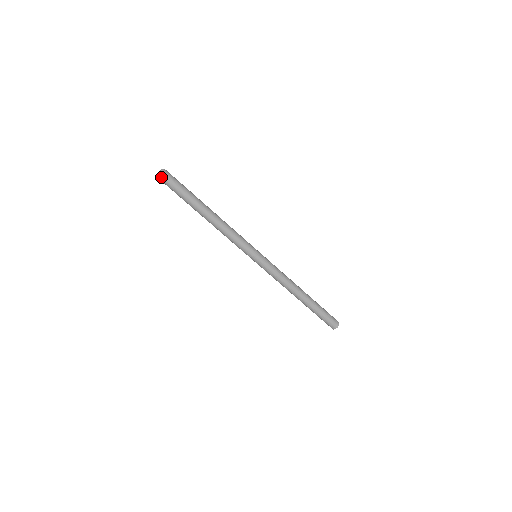
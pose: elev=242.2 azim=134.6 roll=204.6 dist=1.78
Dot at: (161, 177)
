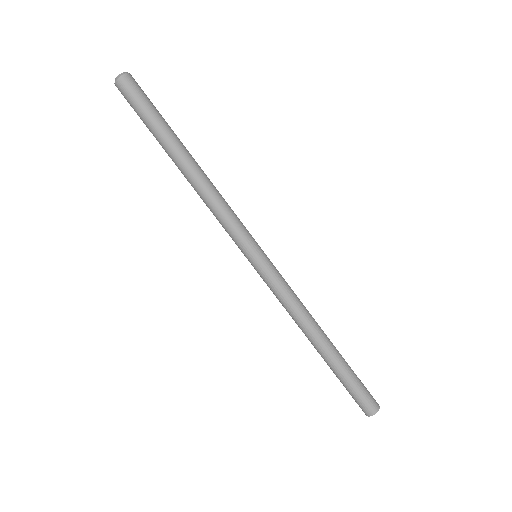
Dot at: (118, 86)
